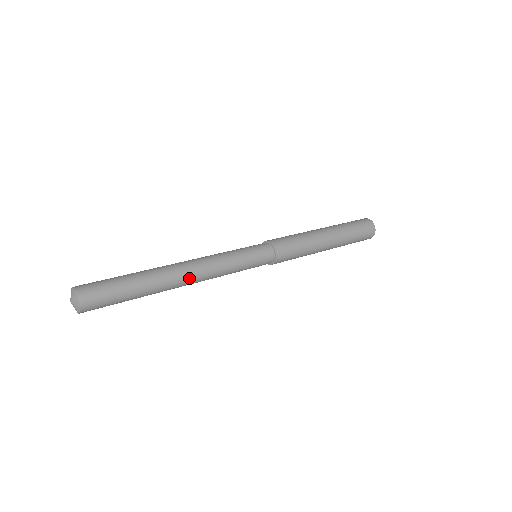
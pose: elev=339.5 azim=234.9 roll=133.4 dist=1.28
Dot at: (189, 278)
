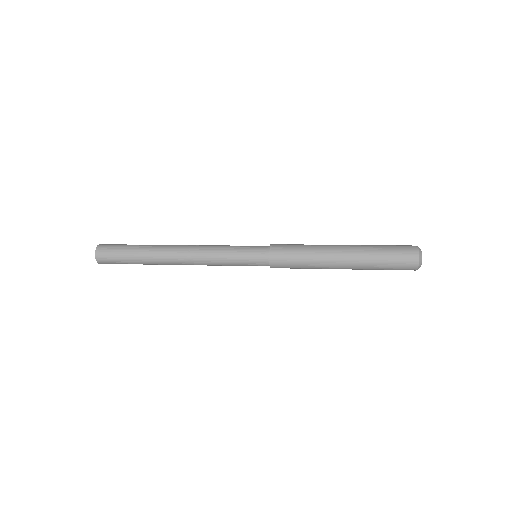
Dot at: (180, 257)
